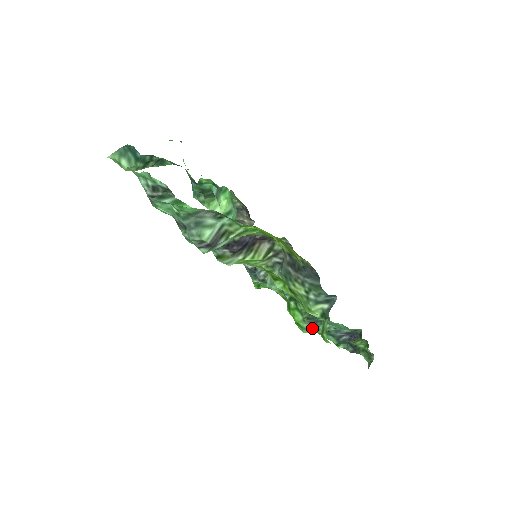
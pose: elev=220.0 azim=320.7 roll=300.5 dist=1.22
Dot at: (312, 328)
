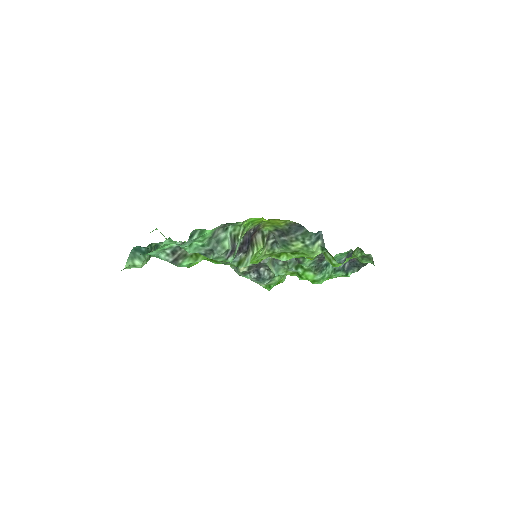
Dot at: (323, 275)
